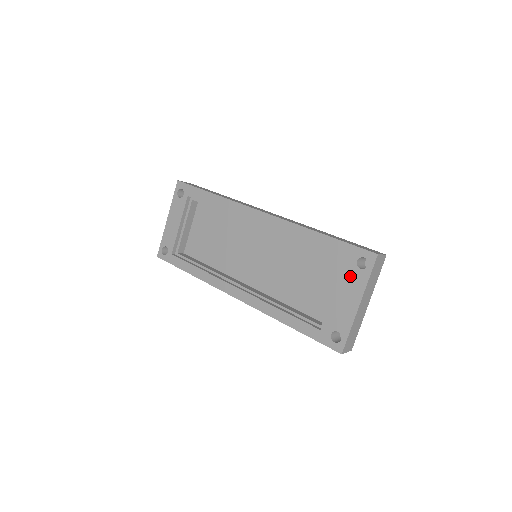
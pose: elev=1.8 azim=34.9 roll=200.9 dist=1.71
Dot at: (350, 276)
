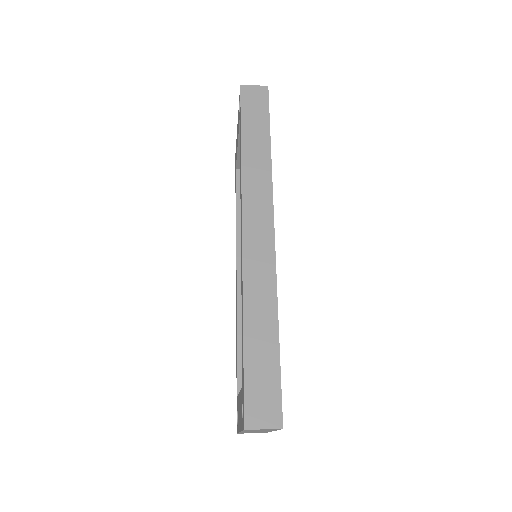
Dot at: (241, 403)
